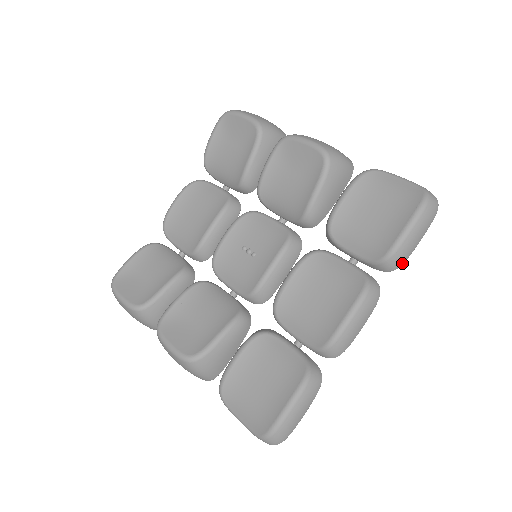
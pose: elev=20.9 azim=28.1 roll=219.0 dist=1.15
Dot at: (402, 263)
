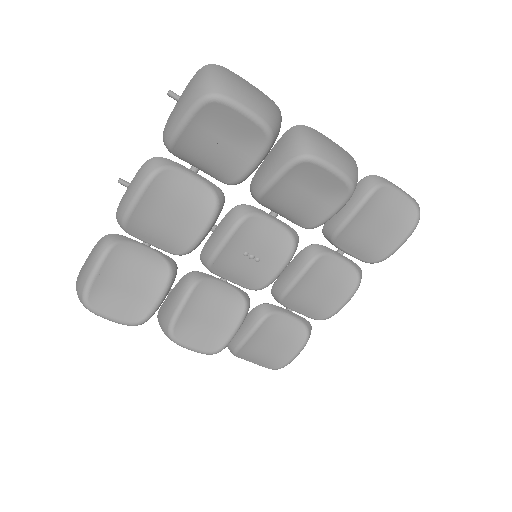
Dot at: occluded
